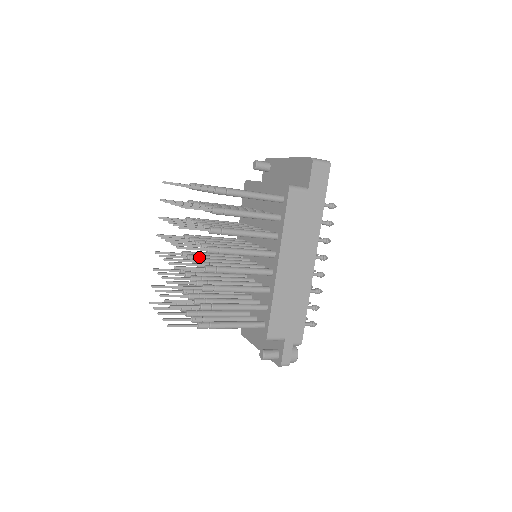
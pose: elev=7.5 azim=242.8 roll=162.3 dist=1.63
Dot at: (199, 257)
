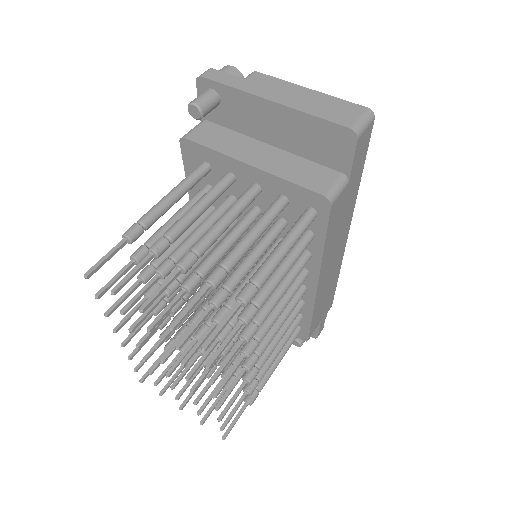
Dot at: (189, 313)
